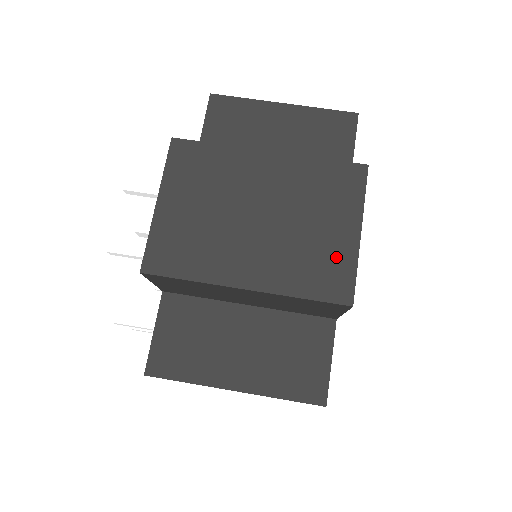
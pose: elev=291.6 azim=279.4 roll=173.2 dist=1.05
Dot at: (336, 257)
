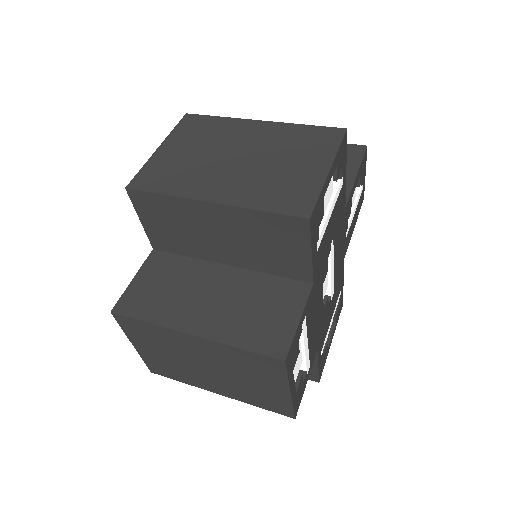
Dot at: (302, 184)
